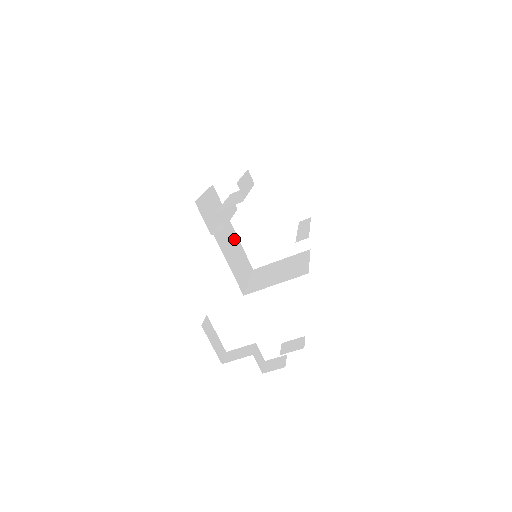
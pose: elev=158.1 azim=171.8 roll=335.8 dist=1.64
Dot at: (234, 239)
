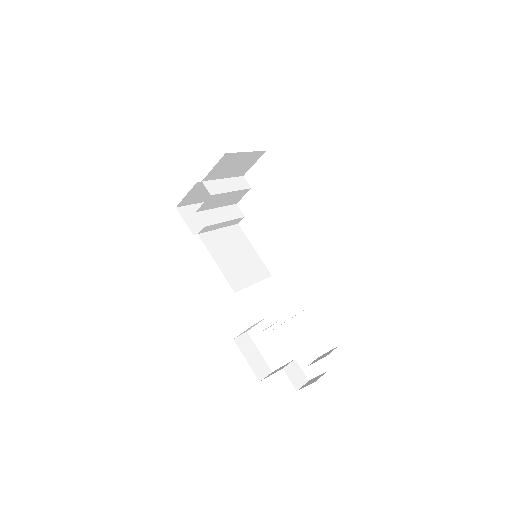
Dot at: (242, 245)
